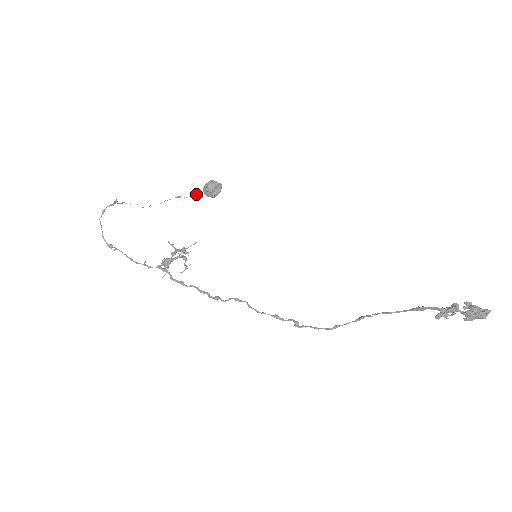
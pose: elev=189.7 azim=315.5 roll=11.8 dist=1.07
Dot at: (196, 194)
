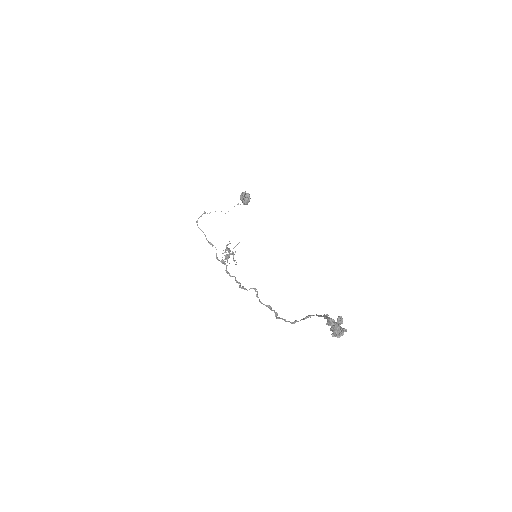
Dot at: occluded
